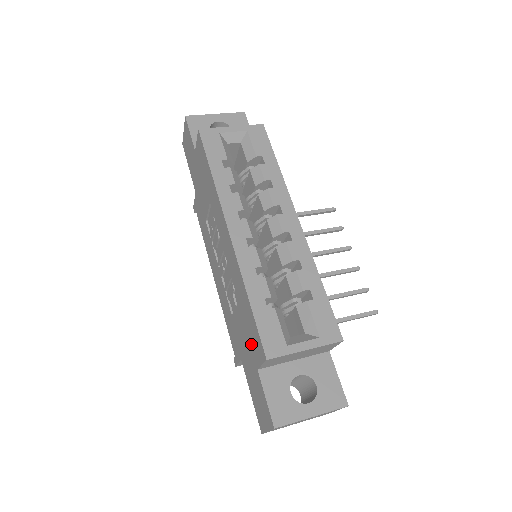
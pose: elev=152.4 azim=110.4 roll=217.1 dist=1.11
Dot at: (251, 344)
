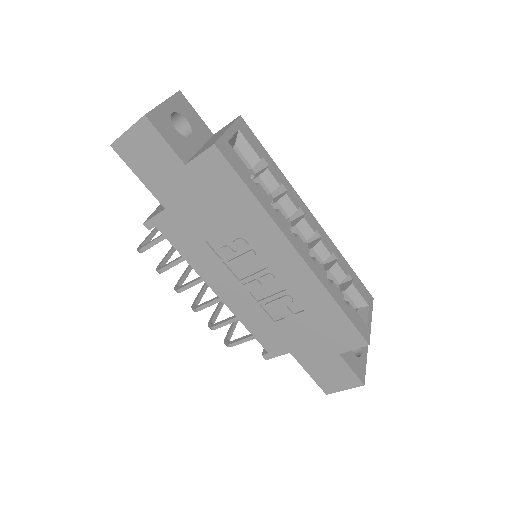
Dot at: (330, 339)
